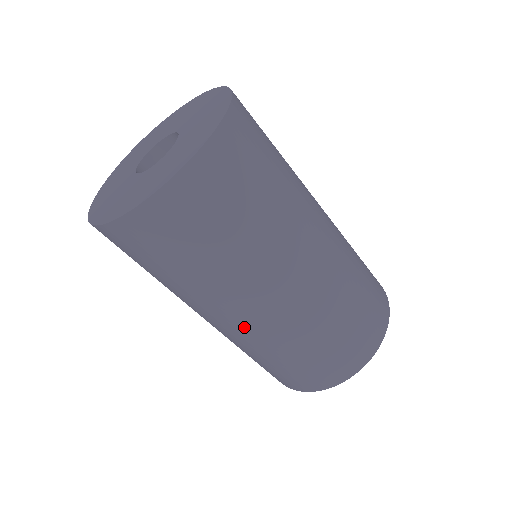
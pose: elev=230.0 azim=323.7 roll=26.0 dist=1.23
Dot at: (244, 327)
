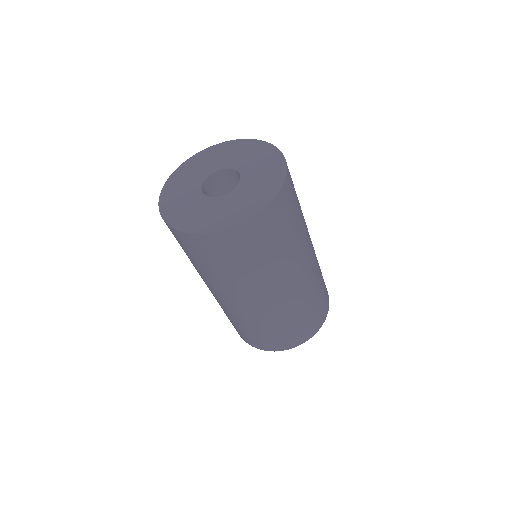
Dot at: (284, 296)
